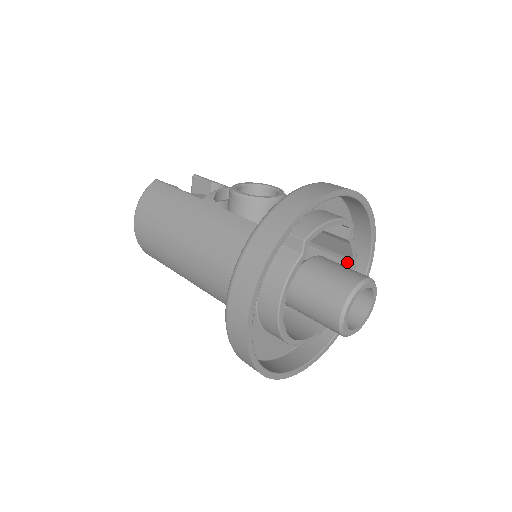
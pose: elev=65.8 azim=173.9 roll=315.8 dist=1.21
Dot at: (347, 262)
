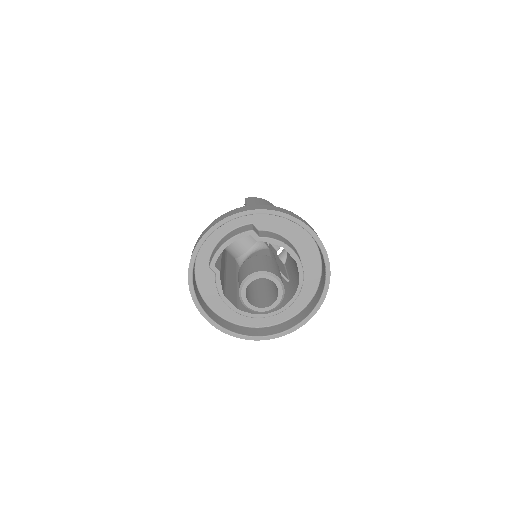
Dot at: (283, 247)
